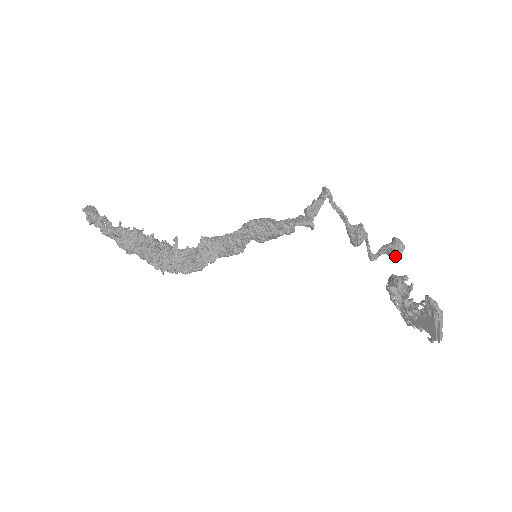
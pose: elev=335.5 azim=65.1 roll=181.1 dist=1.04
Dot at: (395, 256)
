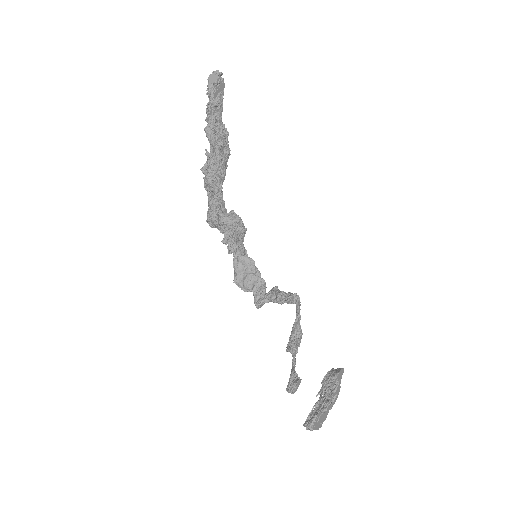
Dot at: occluded
